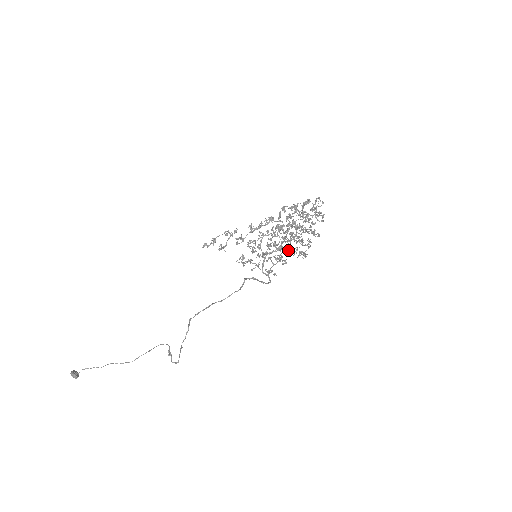
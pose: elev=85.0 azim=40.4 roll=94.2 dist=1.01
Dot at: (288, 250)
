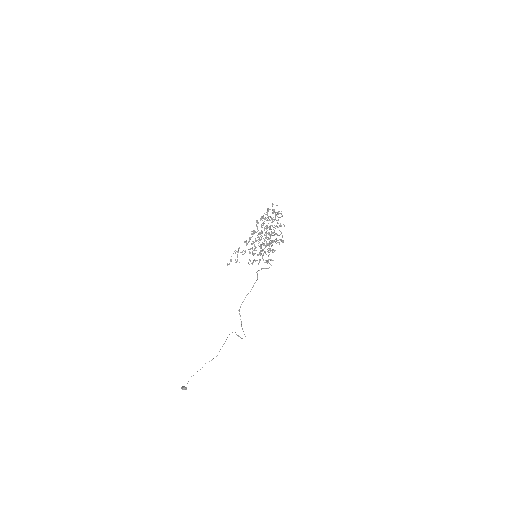
Dot at: occluded
